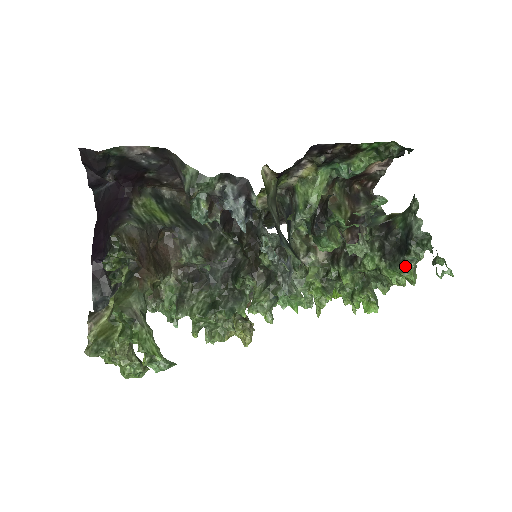
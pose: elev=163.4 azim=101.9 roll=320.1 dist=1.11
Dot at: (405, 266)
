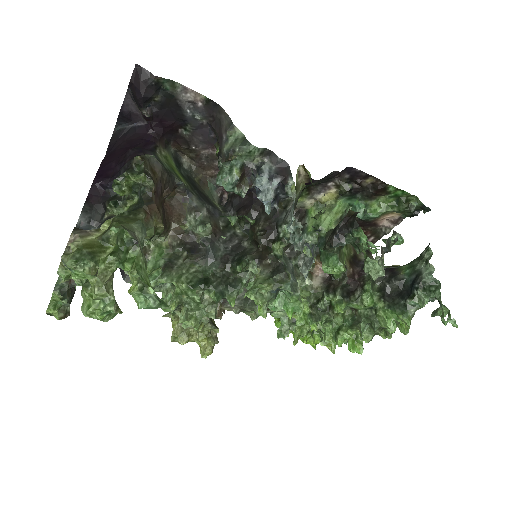
Dot at: (405, 310)
